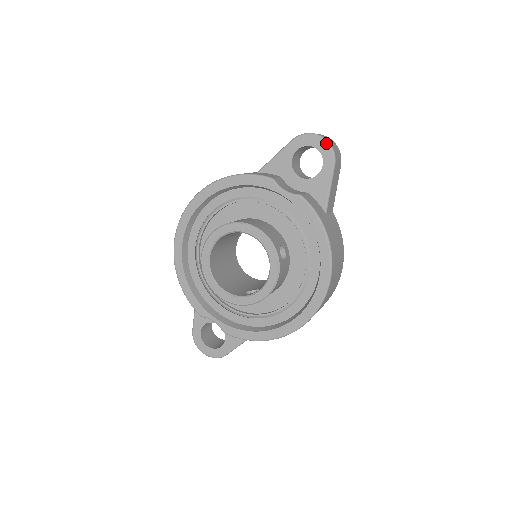
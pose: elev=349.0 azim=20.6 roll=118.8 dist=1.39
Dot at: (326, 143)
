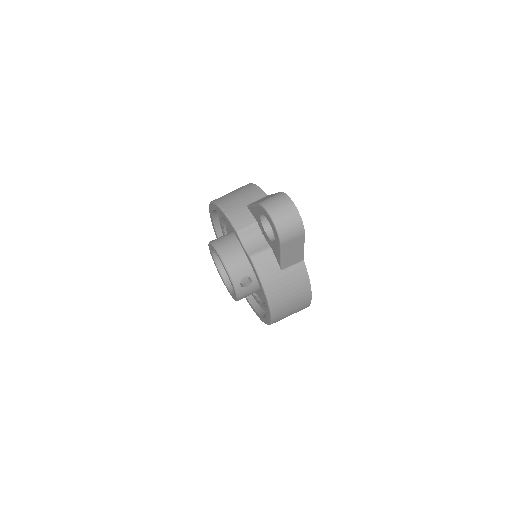
Dot at: (274, 226)
